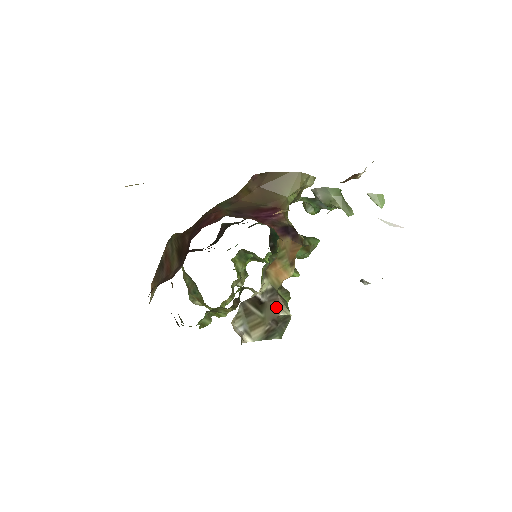
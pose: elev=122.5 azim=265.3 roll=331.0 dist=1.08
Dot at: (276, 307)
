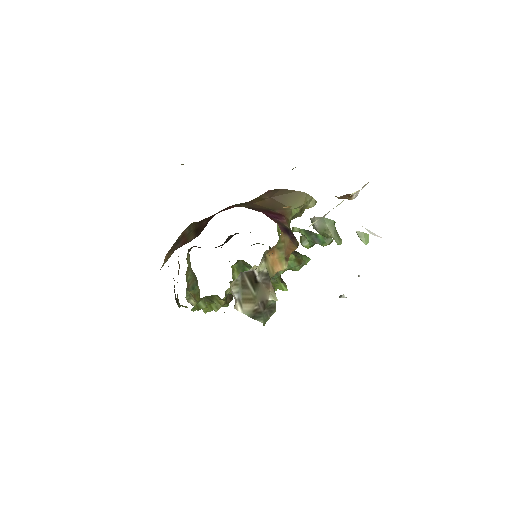
Dot at: (267, 291)
